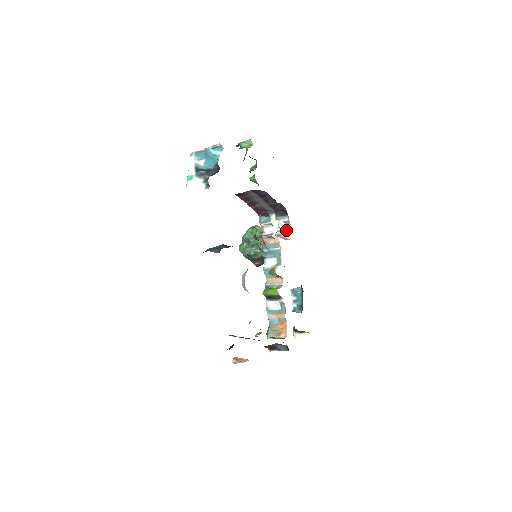
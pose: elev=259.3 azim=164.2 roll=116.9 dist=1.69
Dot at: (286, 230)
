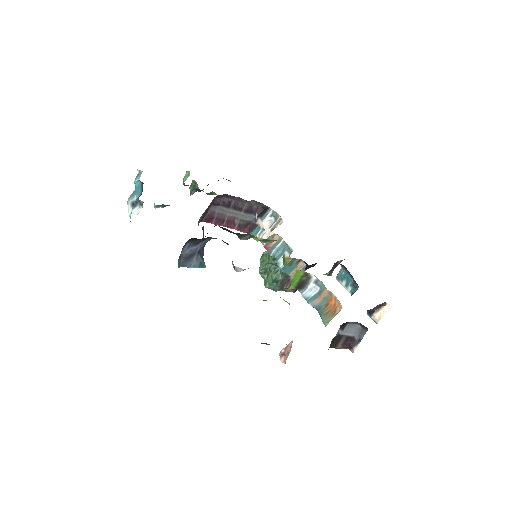
Dot at: (276, 220)
